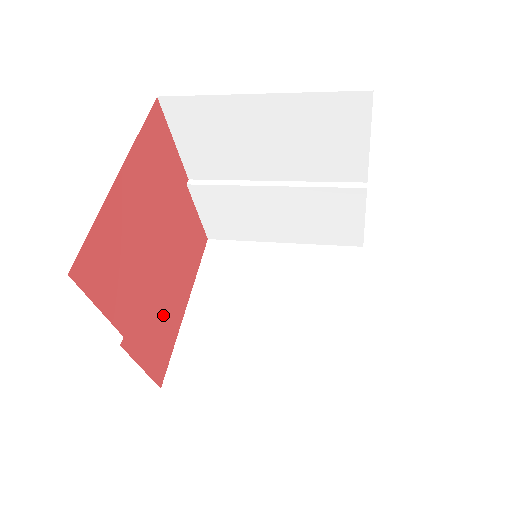
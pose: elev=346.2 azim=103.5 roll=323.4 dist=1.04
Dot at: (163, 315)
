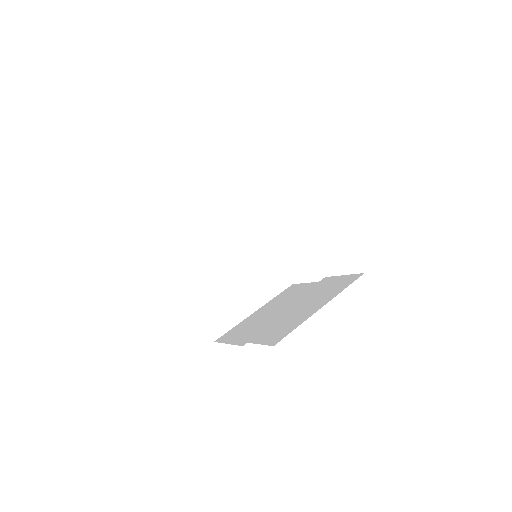
Dot at: occluded
